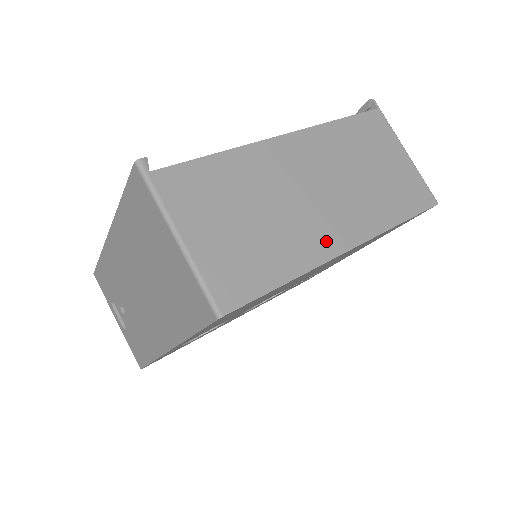
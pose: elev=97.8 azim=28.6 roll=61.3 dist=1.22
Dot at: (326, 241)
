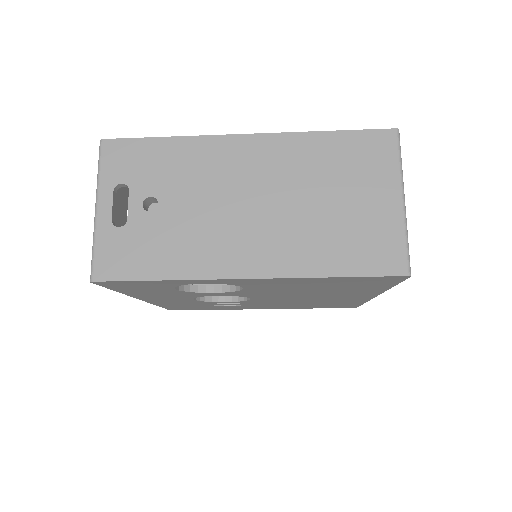
Dot at: occluded
